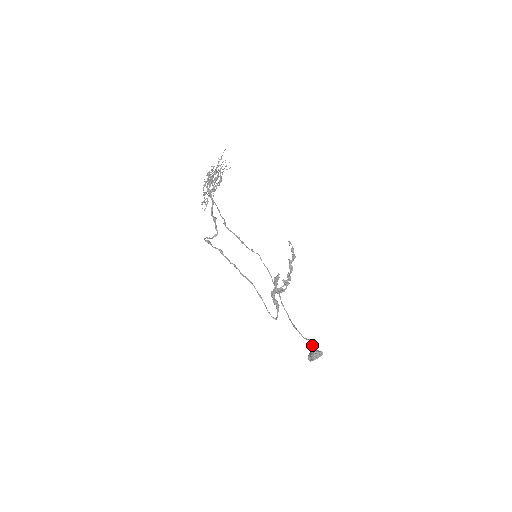
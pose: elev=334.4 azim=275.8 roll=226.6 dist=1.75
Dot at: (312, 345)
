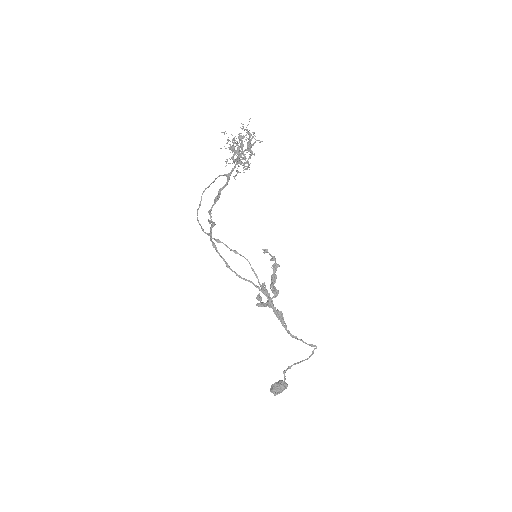
Dot at: (285, 372)
